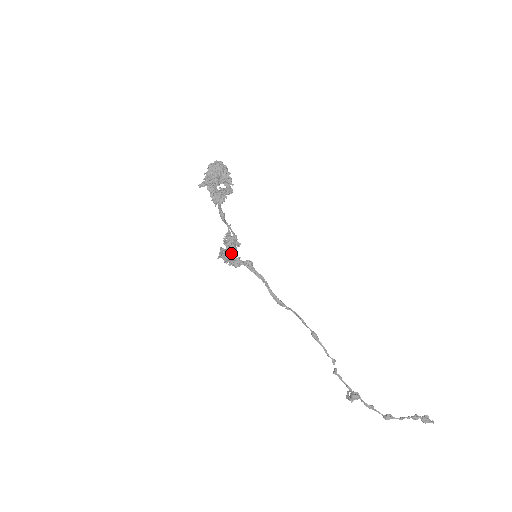
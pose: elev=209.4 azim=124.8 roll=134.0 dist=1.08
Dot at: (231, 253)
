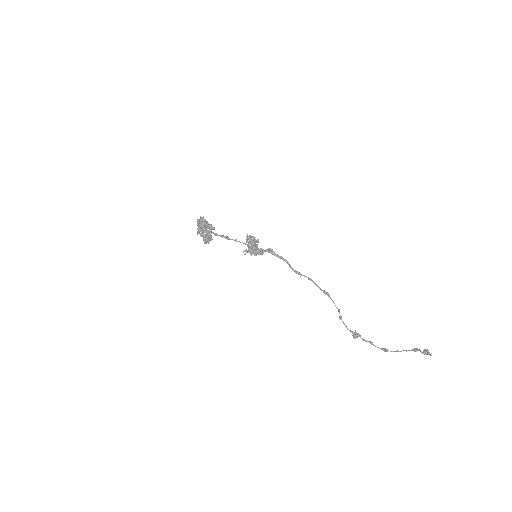
Dot at: (252, 249)
